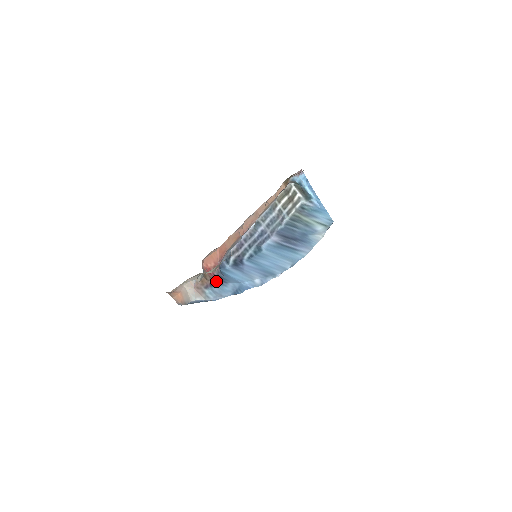
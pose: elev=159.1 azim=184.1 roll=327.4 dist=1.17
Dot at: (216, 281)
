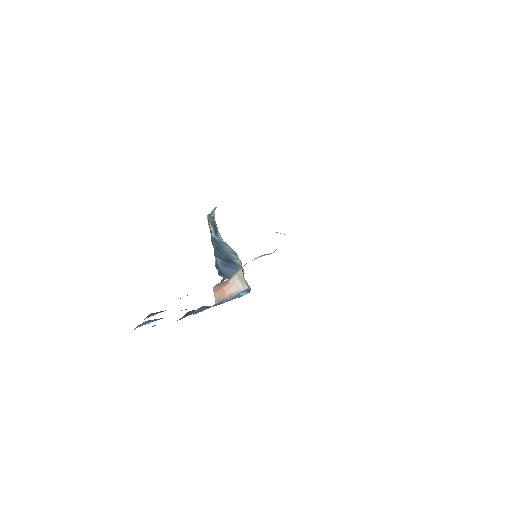
Dot at: occluded
